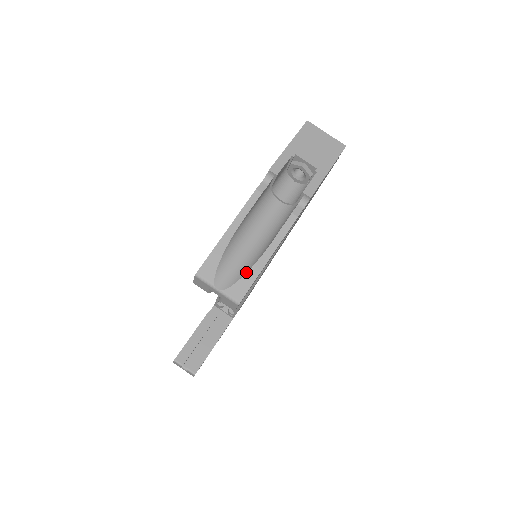
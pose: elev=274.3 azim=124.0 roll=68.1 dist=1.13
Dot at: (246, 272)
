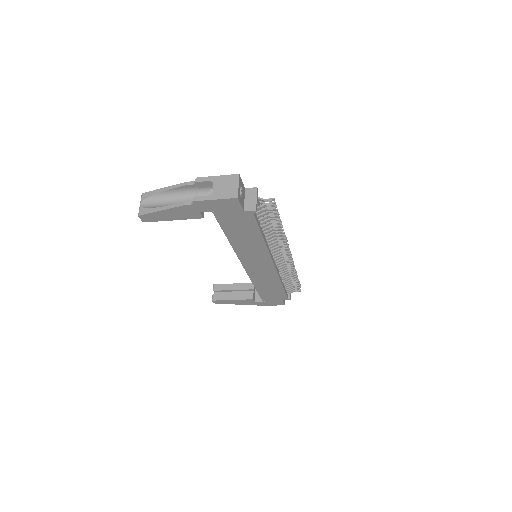
Dot at: (151, 208)
